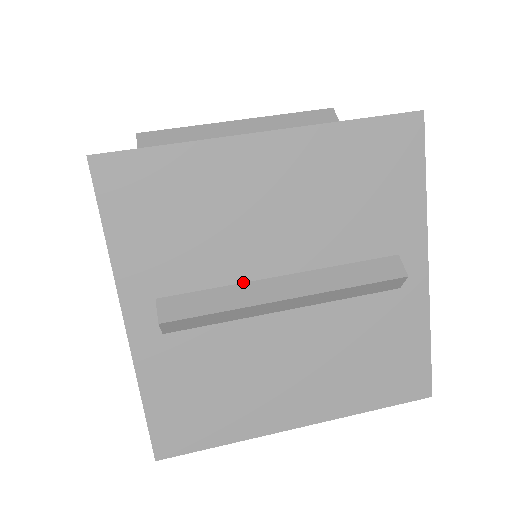
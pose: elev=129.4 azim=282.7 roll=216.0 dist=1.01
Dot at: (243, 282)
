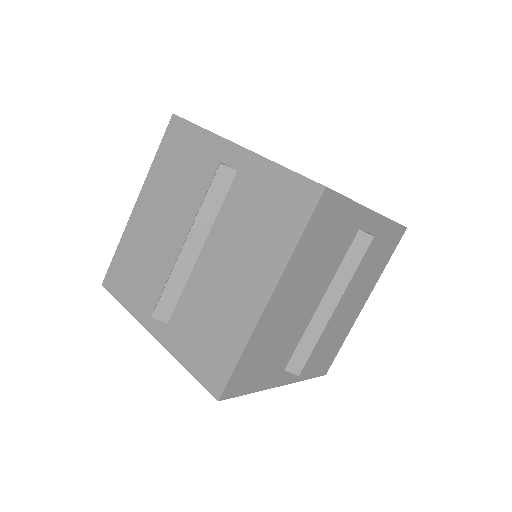
Dot at: (308, 324)
